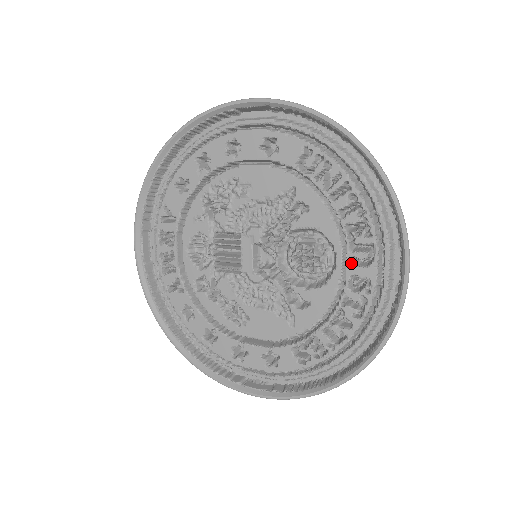
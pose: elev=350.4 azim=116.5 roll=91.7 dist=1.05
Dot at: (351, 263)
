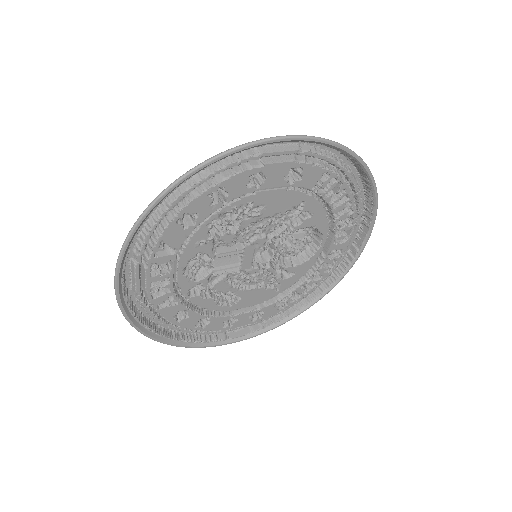
Dot at: (334, 243)
